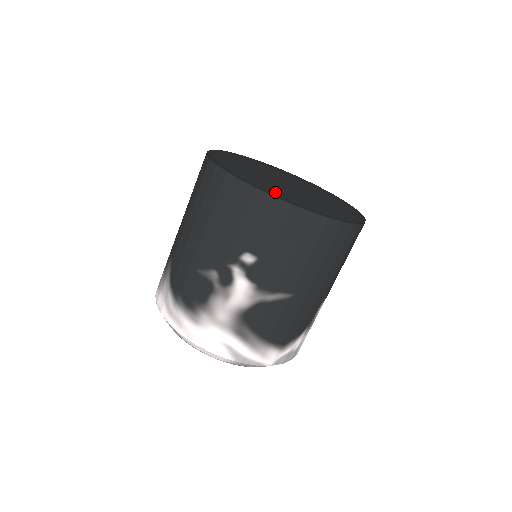
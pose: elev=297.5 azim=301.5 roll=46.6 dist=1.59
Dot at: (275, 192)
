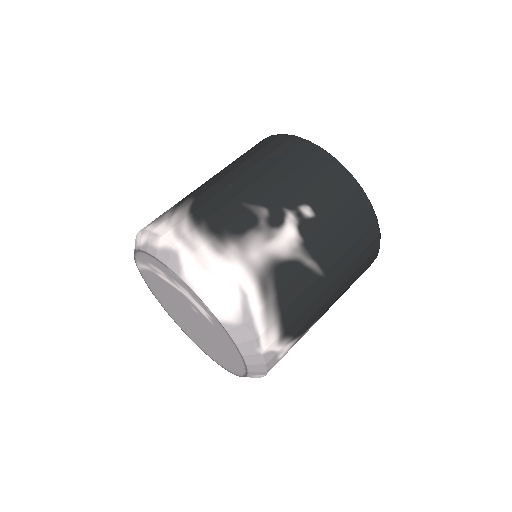
Dot at: occluded
